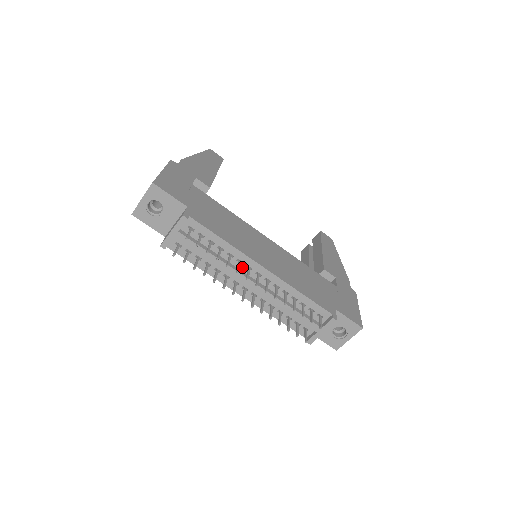
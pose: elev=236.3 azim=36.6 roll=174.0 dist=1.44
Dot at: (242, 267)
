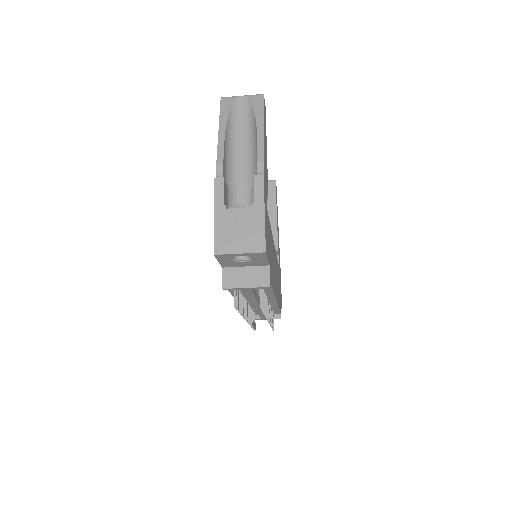
Dot at: occluded
